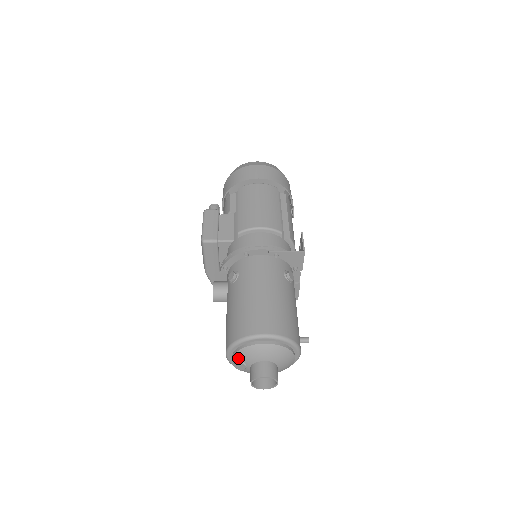
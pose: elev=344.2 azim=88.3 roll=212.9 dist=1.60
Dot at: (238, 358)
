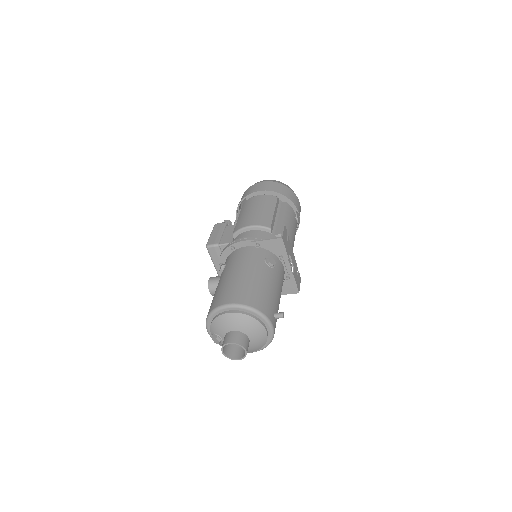
Dot at: (213, 331)
